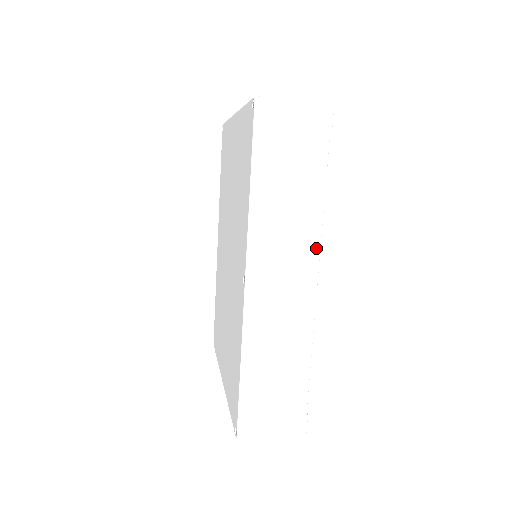
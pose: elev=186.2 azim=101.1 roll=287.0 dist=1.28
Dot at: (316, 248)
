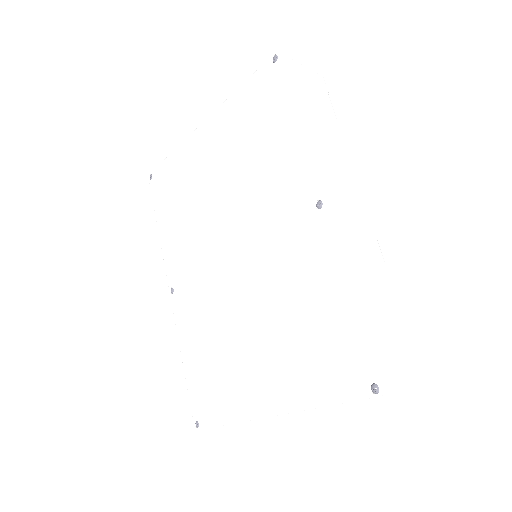
Dot at: (355, 181)
